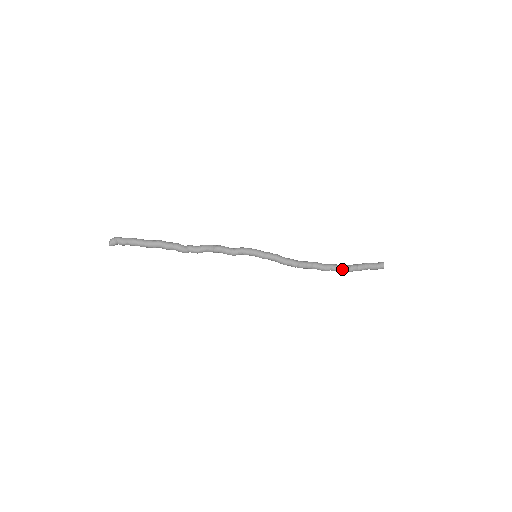
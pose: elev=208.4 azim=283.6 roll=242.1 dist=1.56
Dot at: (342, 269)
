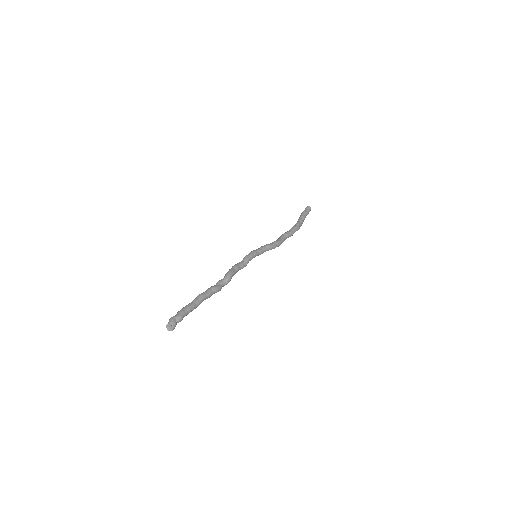
Dot at: (299, 227)
